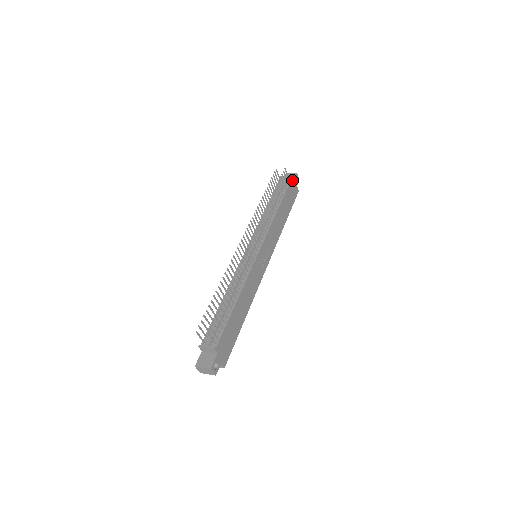
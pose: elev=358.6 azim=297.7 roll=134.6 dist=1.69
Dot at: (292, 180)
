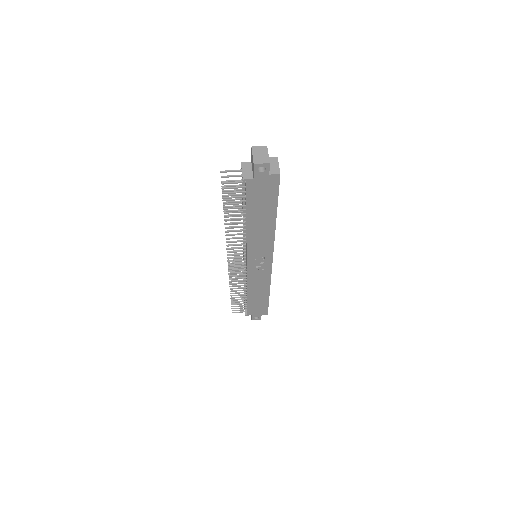
Dot at: (249, 181)
